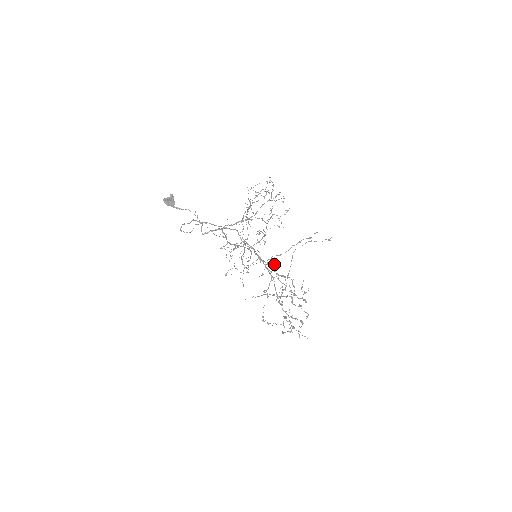
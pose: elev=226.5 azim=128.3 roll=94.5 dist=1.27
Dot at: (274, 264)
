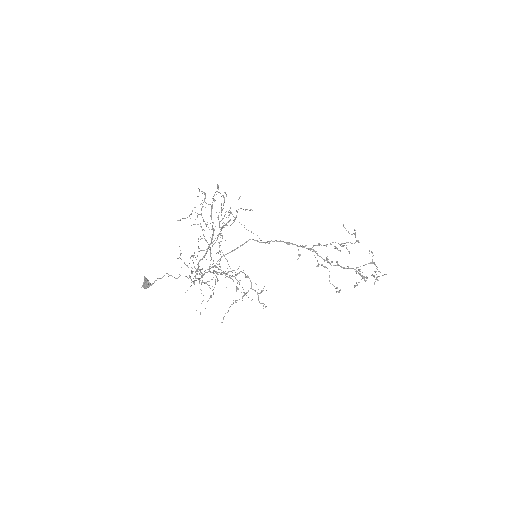
Dot at: occluded
